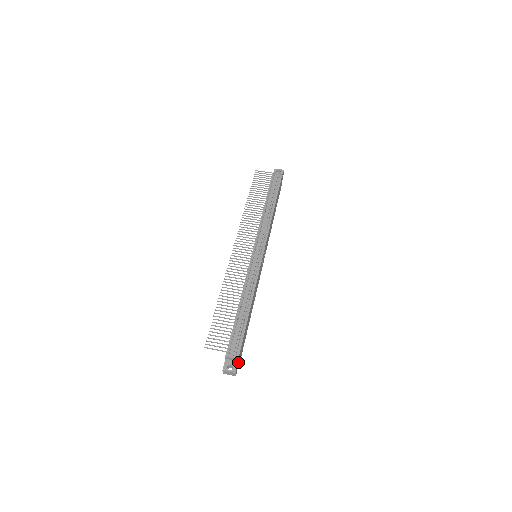
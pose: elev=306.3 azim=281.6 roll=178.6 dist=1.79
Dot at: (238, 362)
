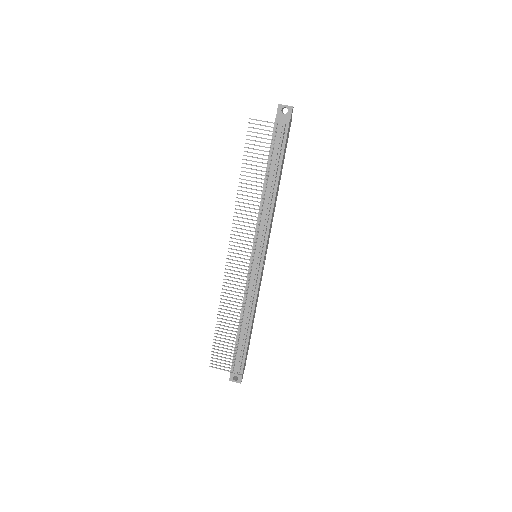
Dot at: (243, 372)
